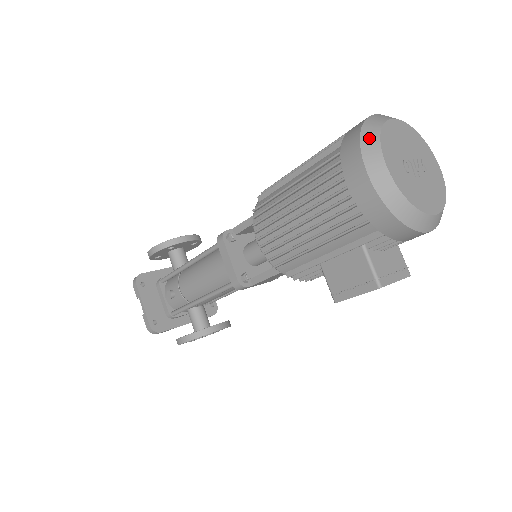
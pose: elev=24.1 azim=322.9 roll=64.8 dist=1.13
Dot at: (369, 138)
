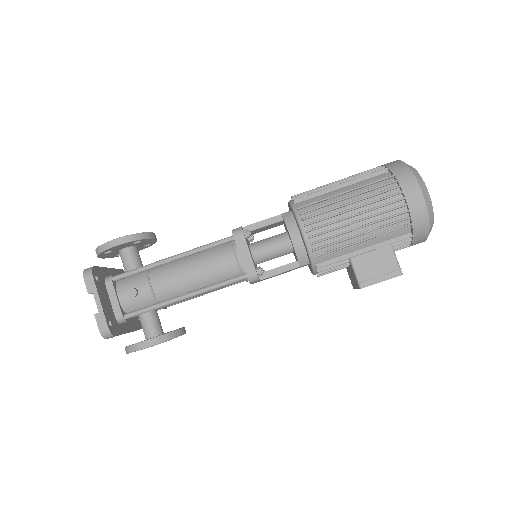
Dot at: (414, 171)
